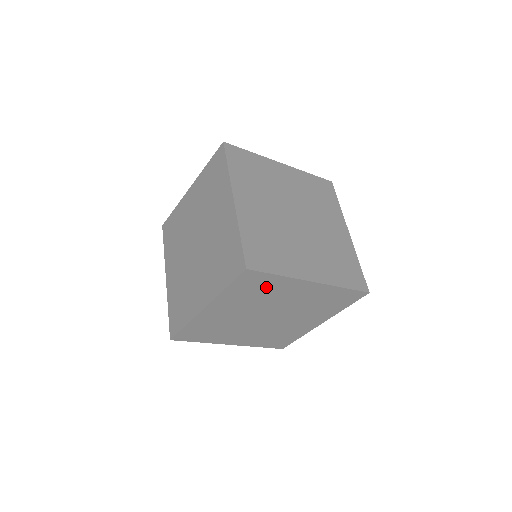
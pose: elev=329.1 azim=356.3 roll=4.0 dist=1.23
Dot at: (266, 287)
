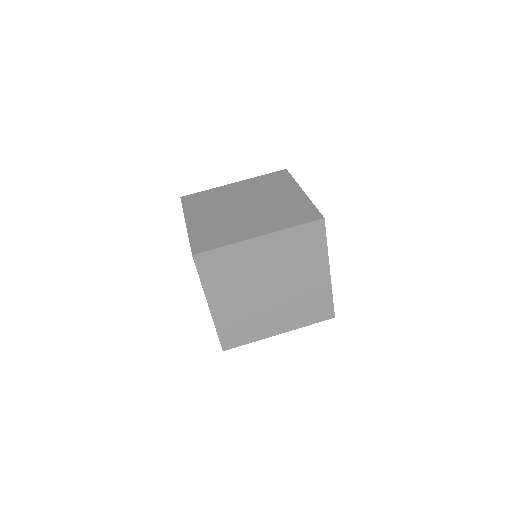
Dot at: (309, 250)
